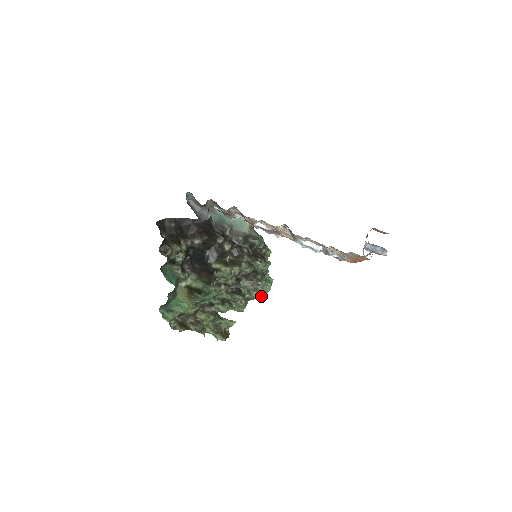
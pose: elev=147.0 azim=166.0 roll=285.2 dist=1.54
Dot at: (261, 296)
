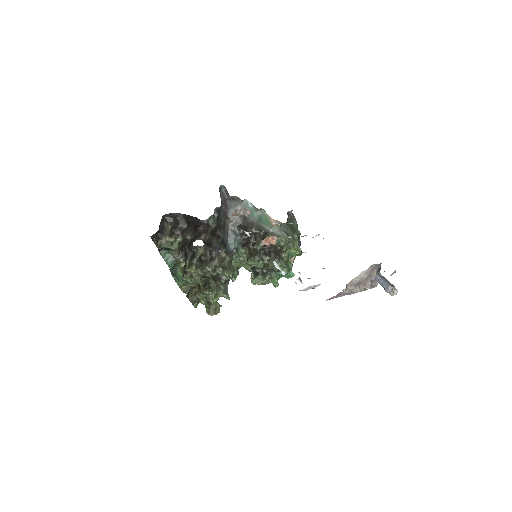
Dot at: (224, 296)
